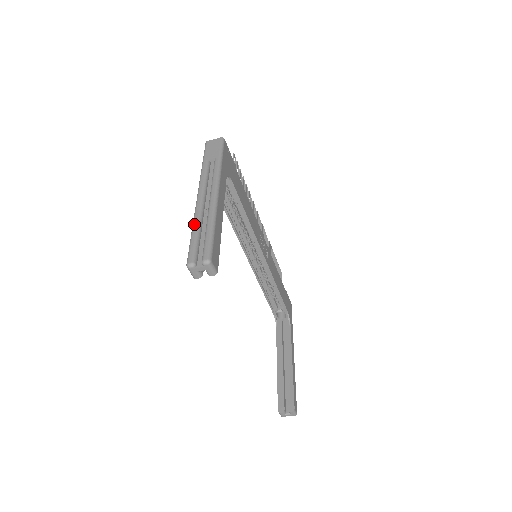
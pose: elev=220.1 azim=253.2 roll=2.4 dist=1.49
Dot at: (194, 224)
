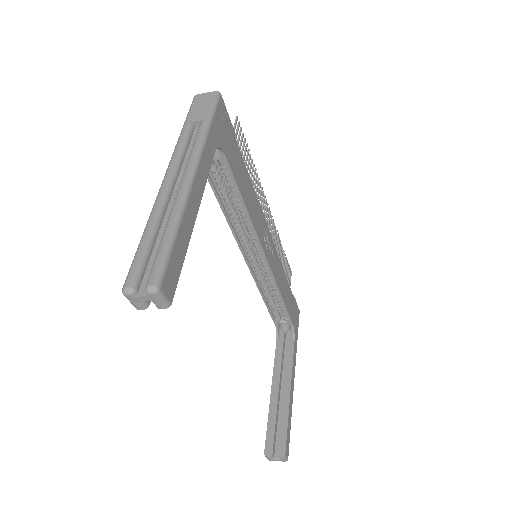
Dot at: (148, 221)
